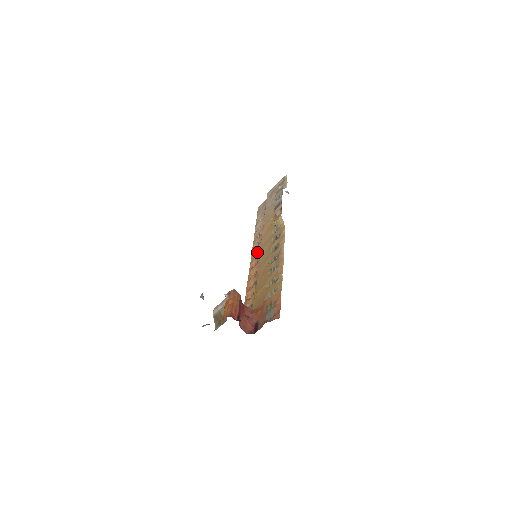
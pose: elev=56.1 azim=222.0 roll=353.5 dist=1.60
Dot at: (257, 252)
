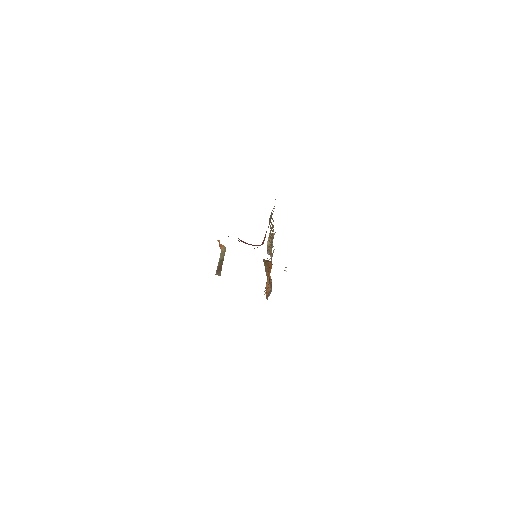
Dot at: occluded
